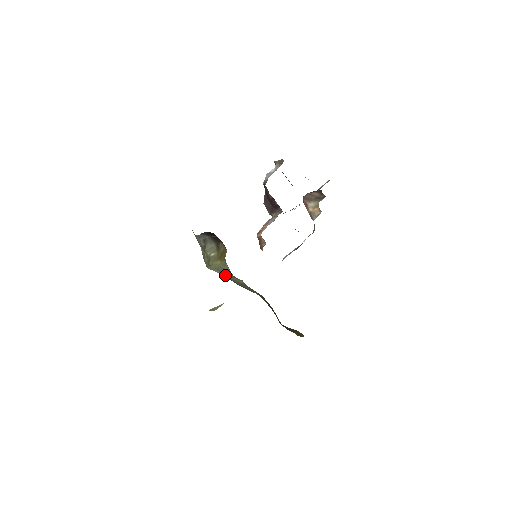
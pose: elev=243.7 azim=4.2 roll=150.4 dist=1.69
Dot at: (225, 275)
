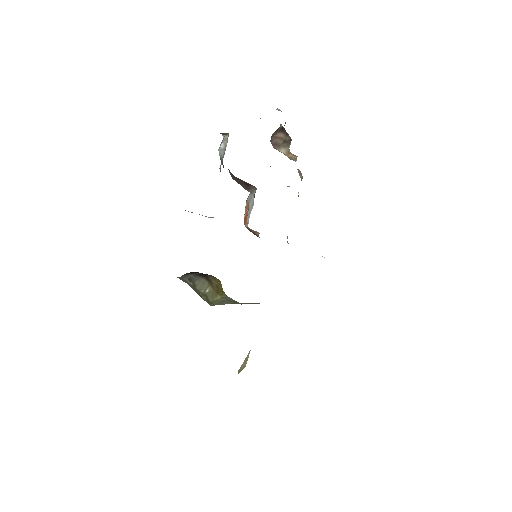
Dot at: (234, 303)
